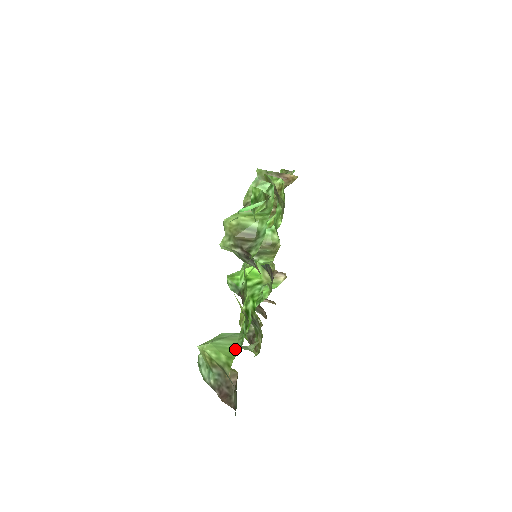
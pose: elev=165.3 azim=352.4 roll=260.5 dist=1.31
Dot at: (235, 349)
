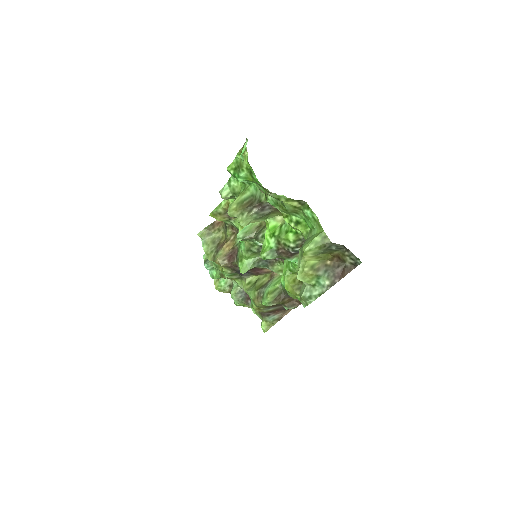
Dot at: (316, 233)
